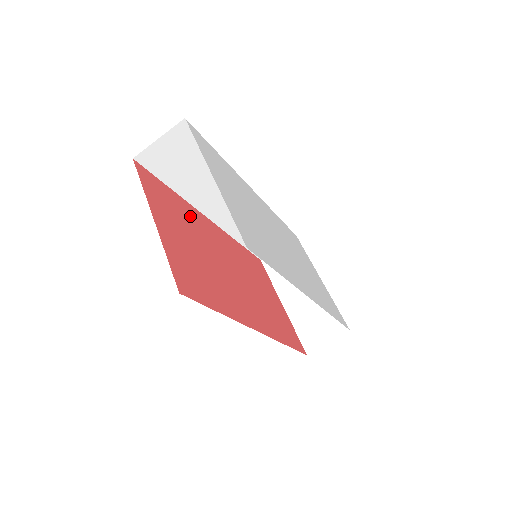
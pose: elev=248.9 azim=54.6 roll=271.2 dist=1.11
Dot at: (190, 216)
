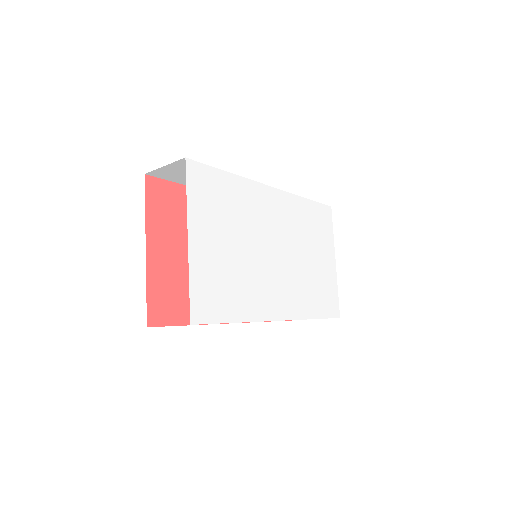
Dot at: occluded
